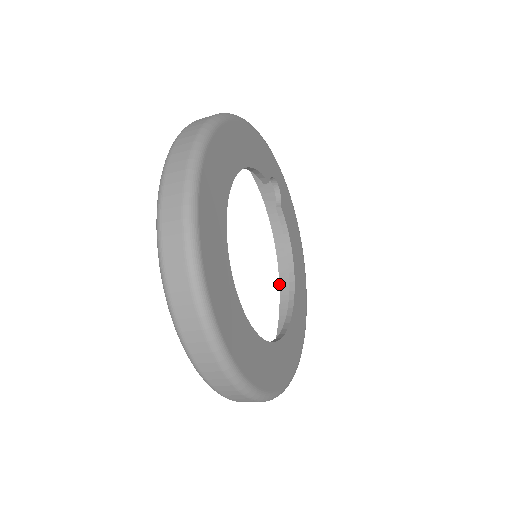
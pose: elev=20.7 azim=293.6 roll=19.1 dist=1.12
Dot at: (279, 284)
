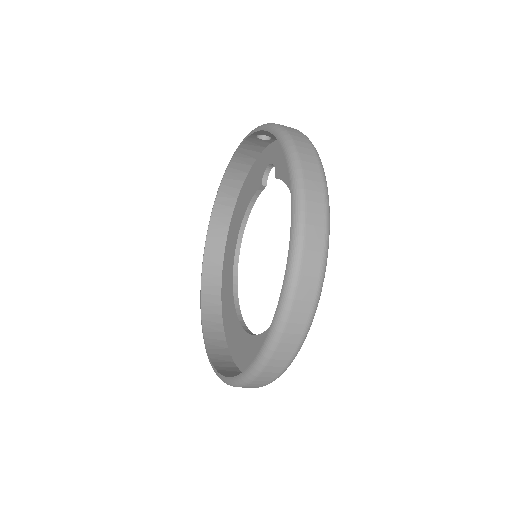
Dot at: (210, 220)
